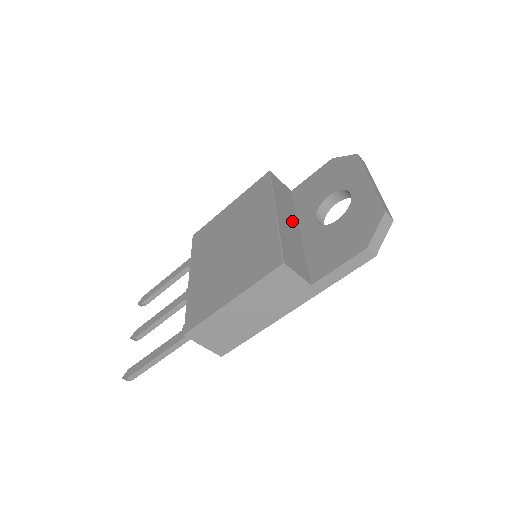
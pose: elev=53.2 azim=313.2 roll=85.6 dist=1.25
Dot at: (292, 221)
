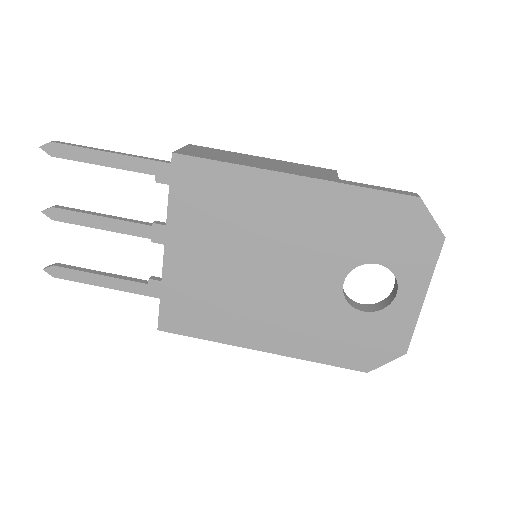
Dot at: occluded
